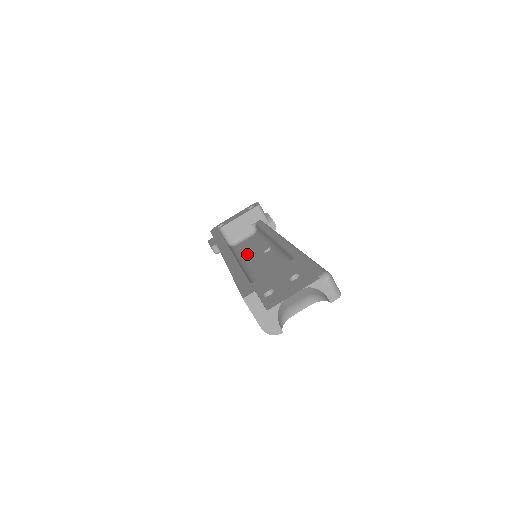
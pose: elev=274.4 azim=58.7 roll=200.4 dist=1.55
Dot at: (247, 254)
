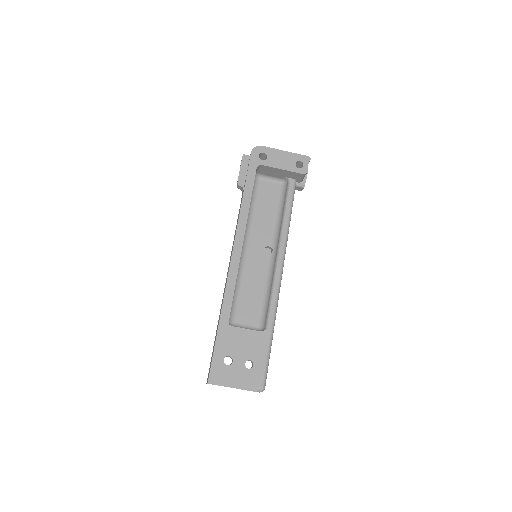
Dot at: (256, 226)
